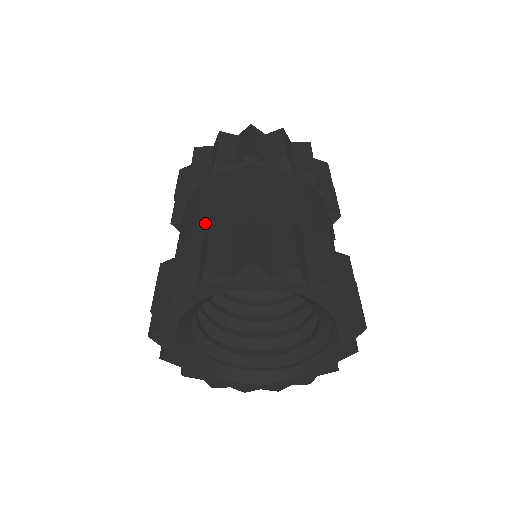
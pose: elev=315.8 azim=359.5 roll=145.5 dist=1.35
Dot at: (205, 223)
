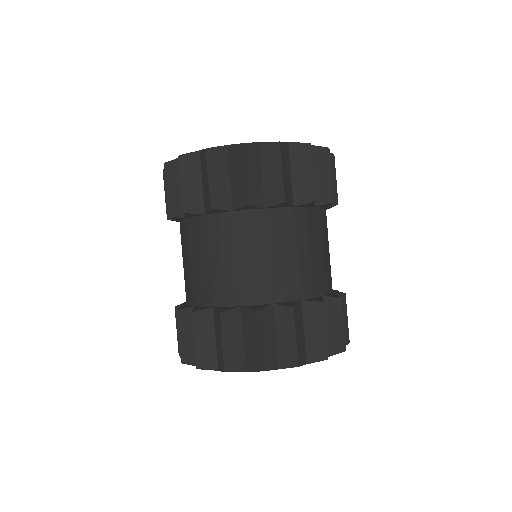
Dot at: (193, 289)
